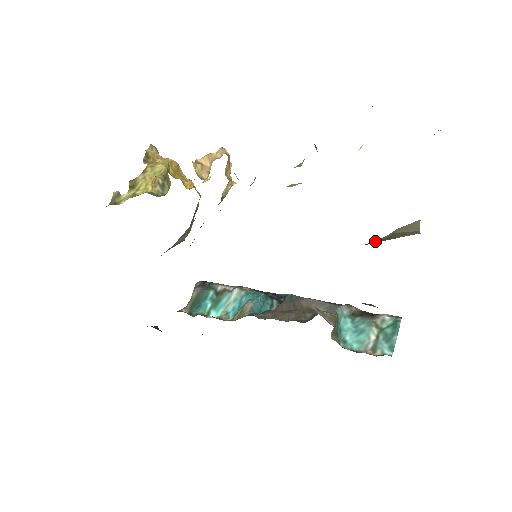
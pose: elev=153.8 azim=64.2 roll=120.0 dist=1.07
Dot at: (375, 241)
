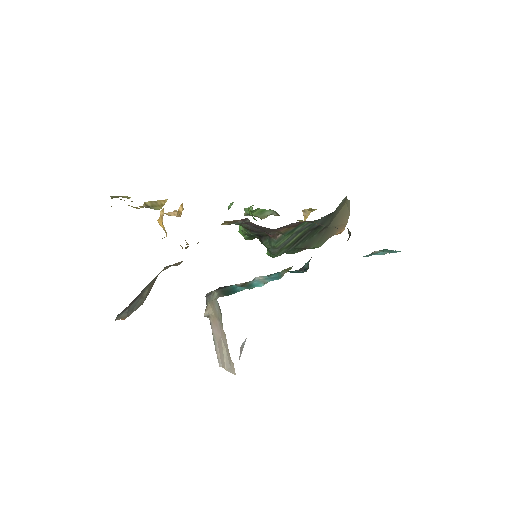
Dot at: (334, 221)
